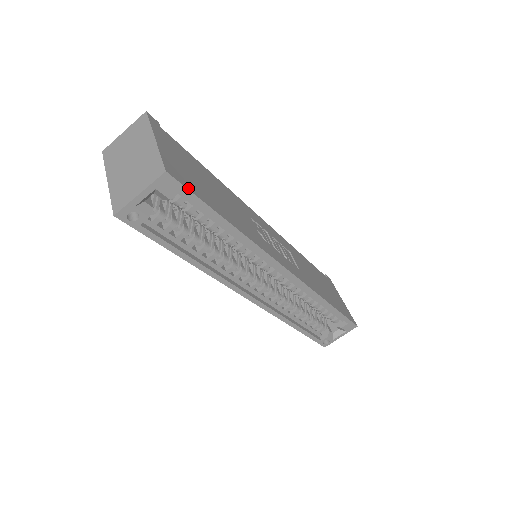
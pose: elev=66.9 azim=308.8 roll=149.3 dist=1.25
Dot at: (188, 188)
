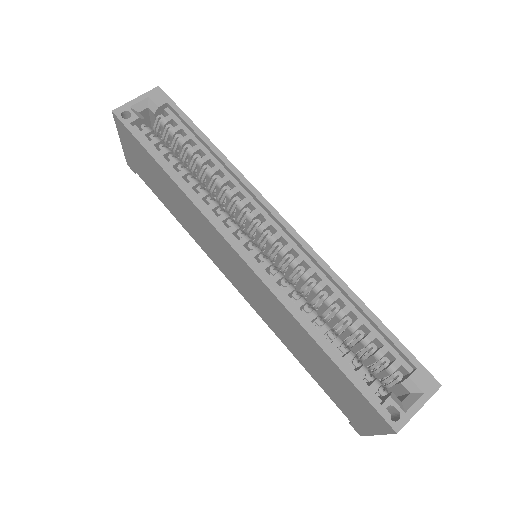
Dot at: (174, 104)
